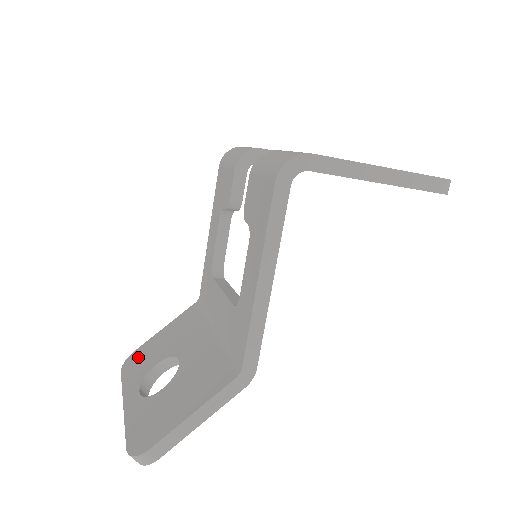
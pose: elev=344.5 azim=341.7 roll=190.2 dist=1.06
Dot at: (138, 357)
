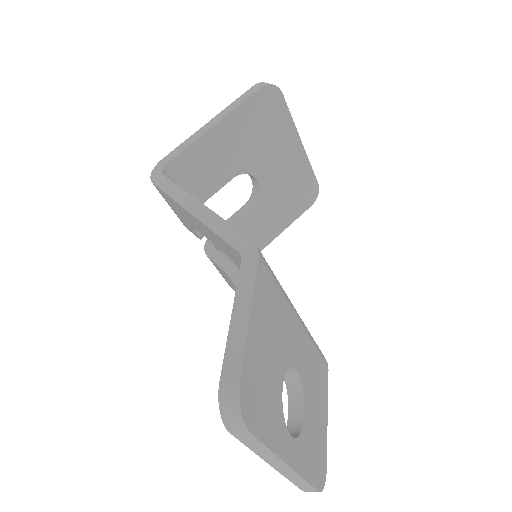
Dot at: occluded
